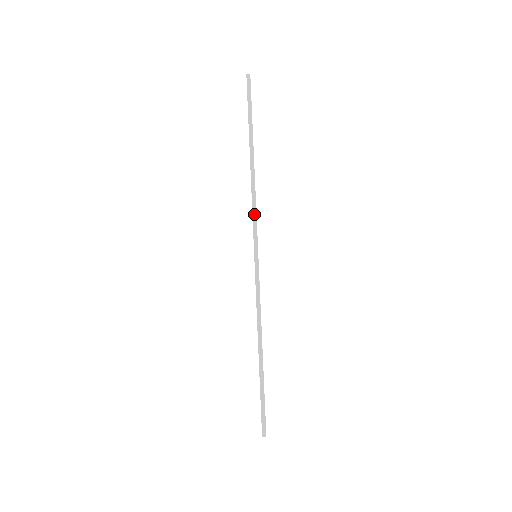
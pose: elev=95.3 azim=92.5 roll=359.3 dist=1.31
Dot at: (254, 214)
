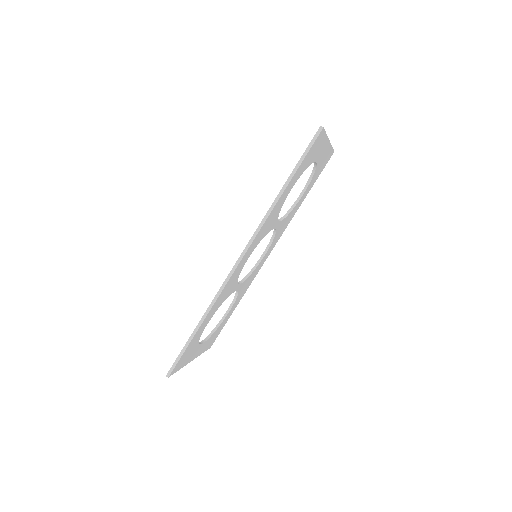
Dot at: (254, 235)
